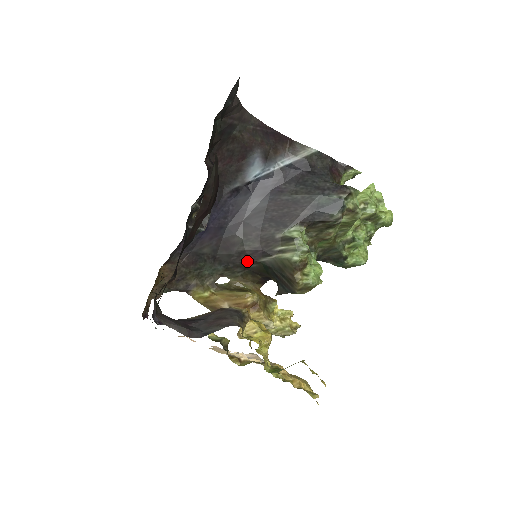
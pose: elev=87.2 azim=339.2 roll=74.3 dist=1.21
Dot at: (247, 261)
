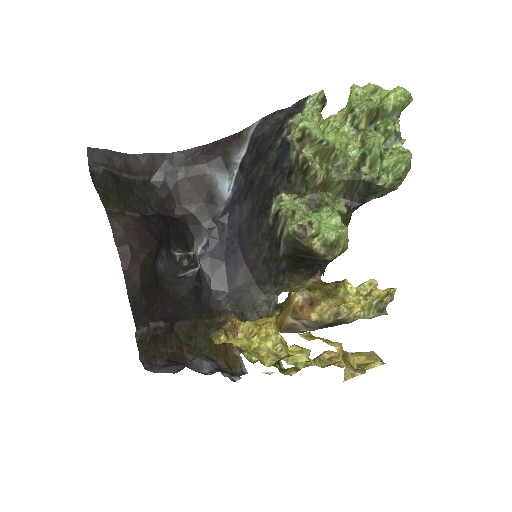
Dot at: (275, 265)
